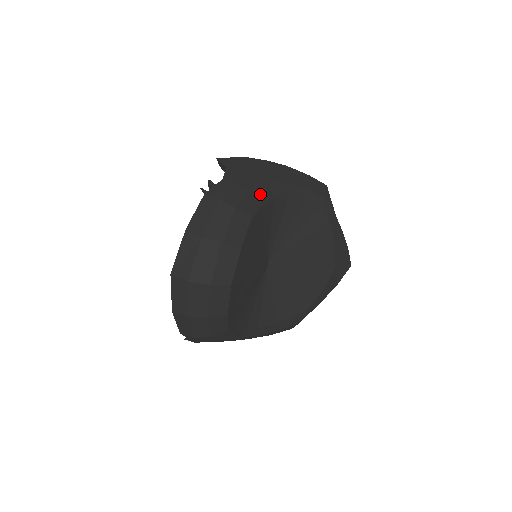
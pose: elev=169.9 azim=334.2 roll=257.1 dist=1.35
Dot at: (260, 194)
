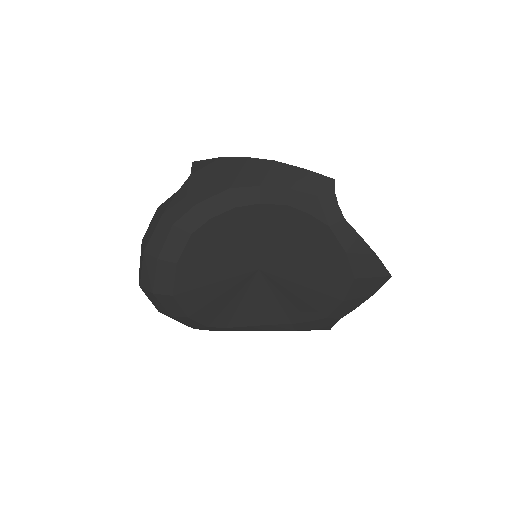
Dot at: (212, 205)
